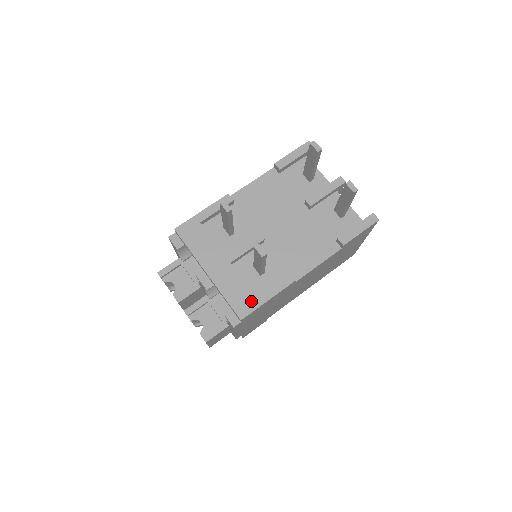
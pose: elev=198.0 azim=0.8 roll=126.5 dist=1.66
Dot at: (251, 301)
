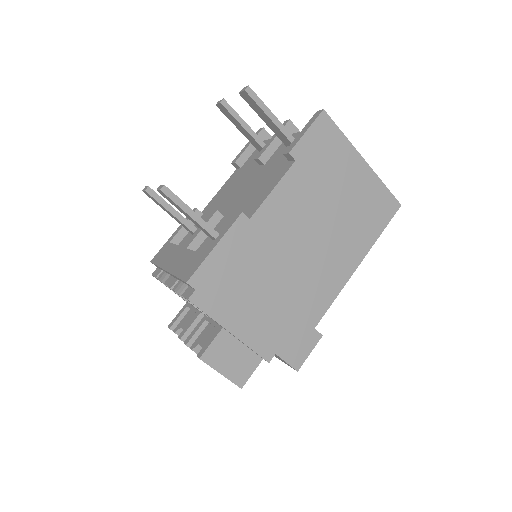
Dot at: (198, 261)
